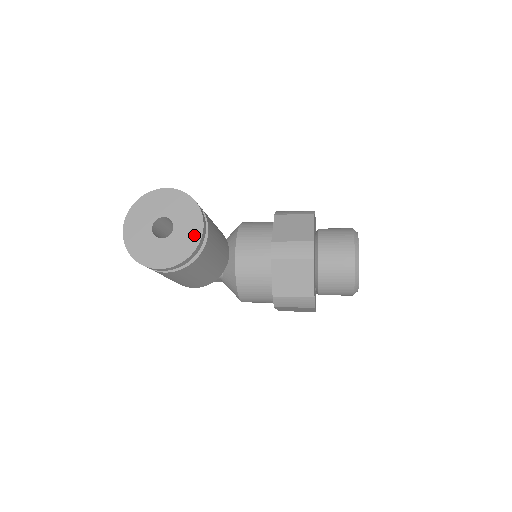
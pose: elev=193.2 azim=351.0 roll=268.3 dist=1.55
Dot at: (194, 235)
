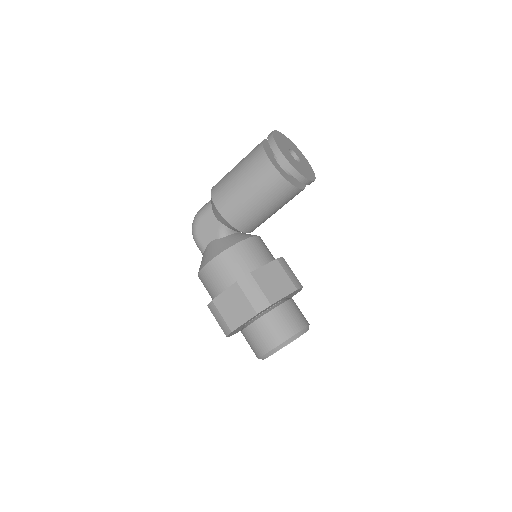
Dot at: (307, 175)
